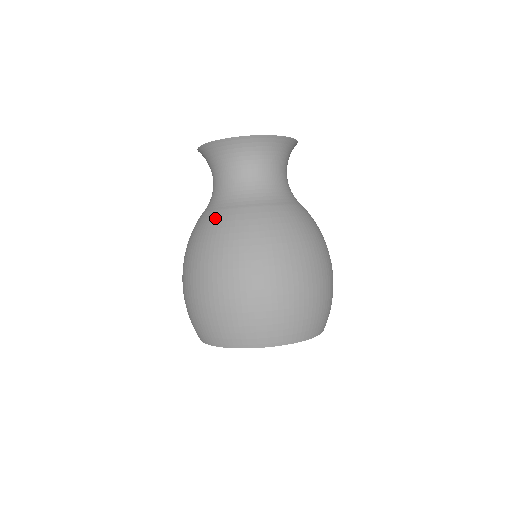
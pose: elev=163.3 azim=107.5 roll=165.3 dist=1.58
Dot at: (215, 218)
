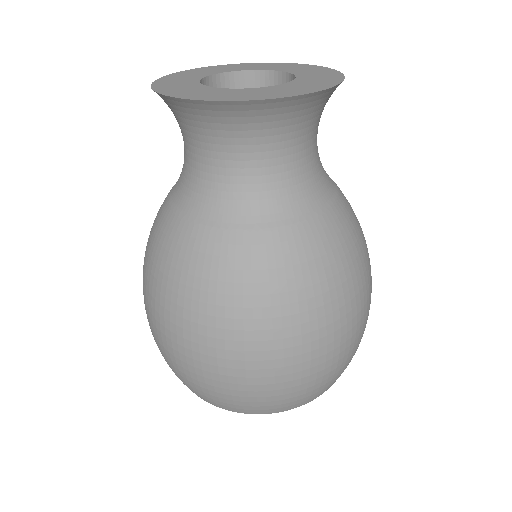
Dot at: (173, 232)
